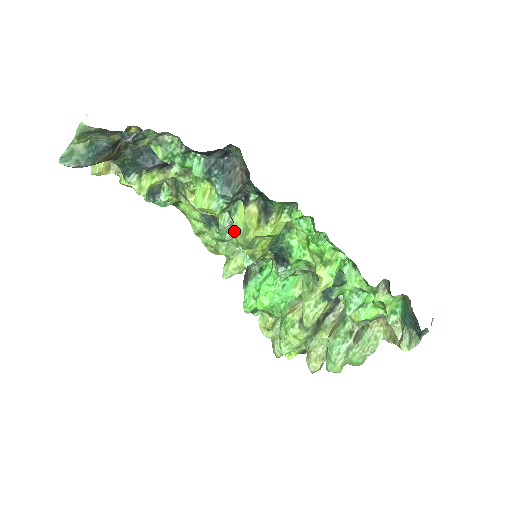
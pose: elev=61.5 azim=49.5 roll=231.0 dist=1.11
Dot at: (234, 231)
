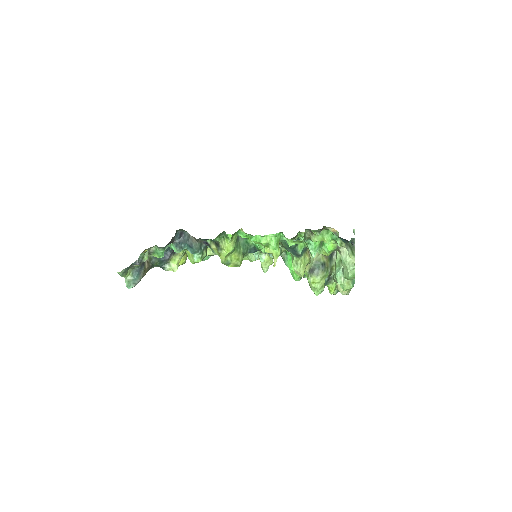
Dot at: occluded
